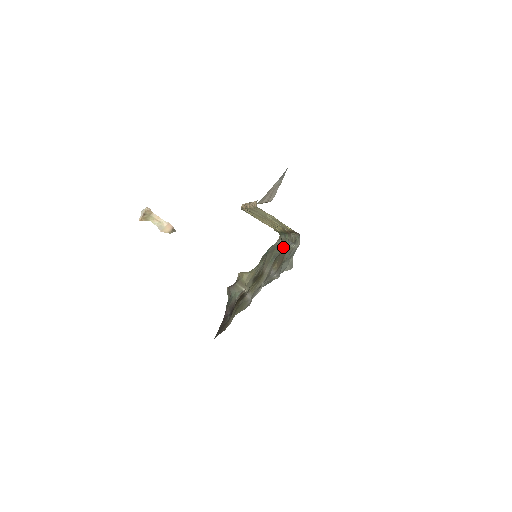
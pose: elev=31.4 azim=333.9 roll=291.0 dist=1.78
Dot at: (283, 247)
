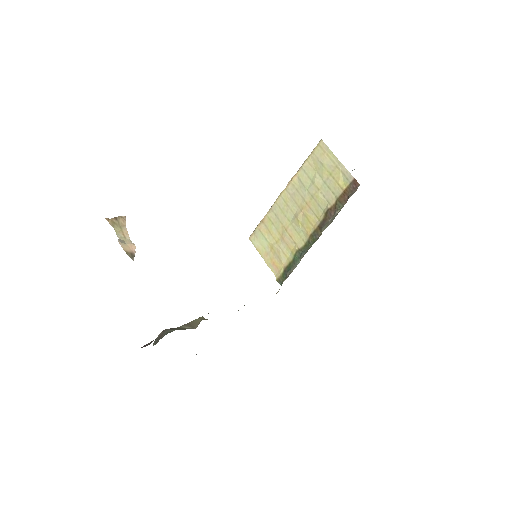
Dot at: occluded
